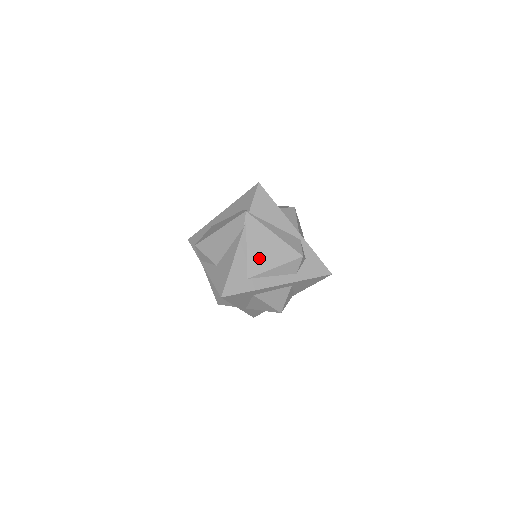
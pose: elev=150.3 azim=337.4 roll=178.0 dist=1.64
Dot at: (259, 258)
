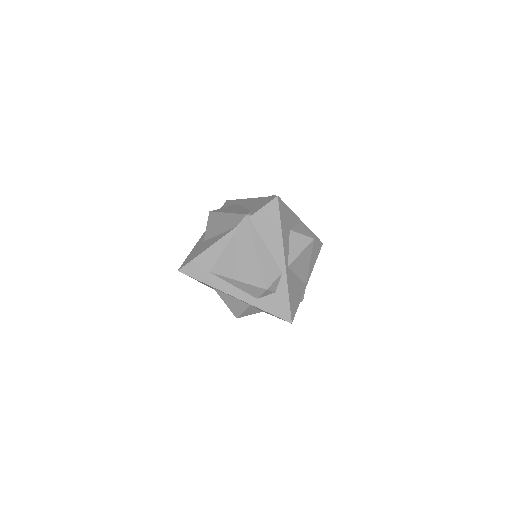
Dot at: (230, 262)
